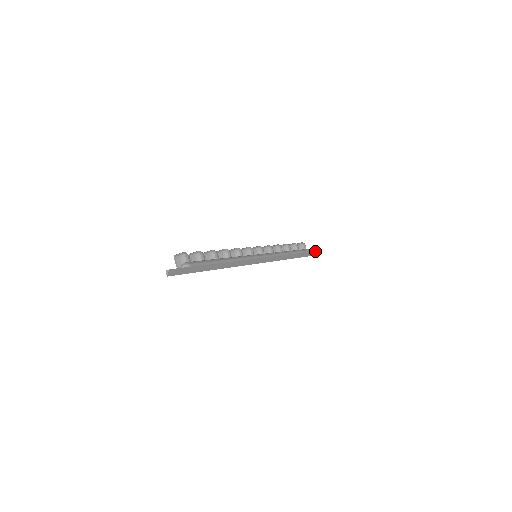
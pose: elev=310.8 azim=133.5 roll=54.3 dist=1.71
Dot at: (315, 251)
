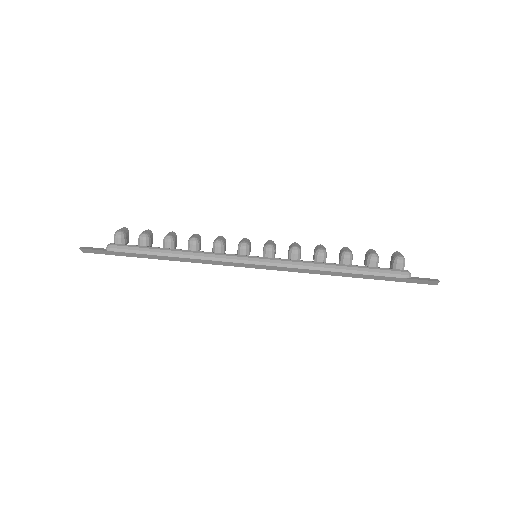
Dot at: (419, 279)
